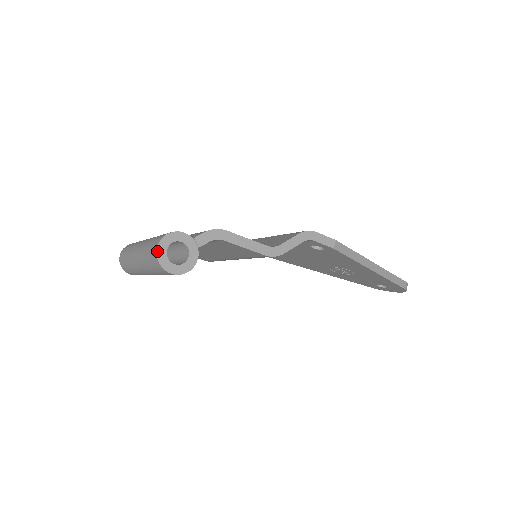
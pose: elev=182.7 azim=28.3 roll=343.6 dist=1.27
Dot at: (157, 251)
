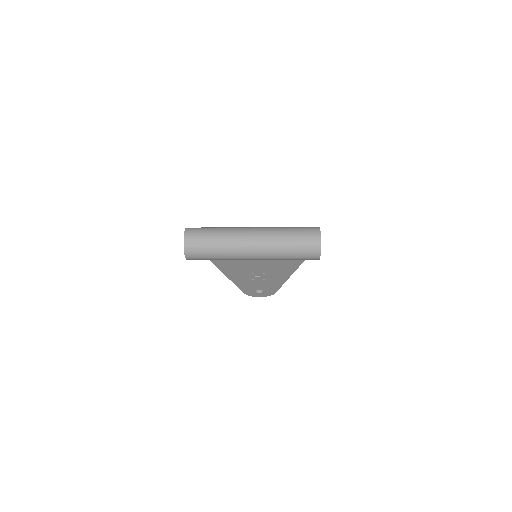
Dot at: occluded
